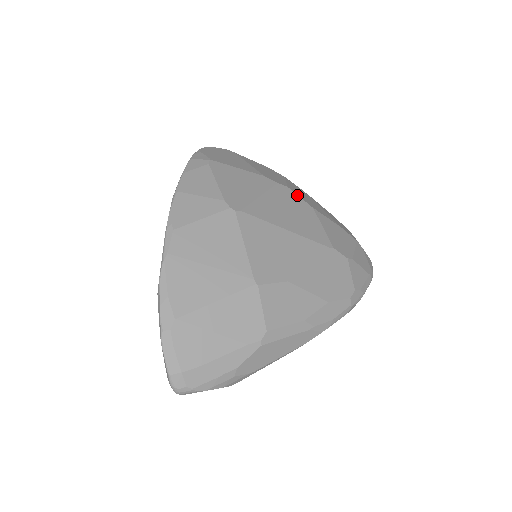
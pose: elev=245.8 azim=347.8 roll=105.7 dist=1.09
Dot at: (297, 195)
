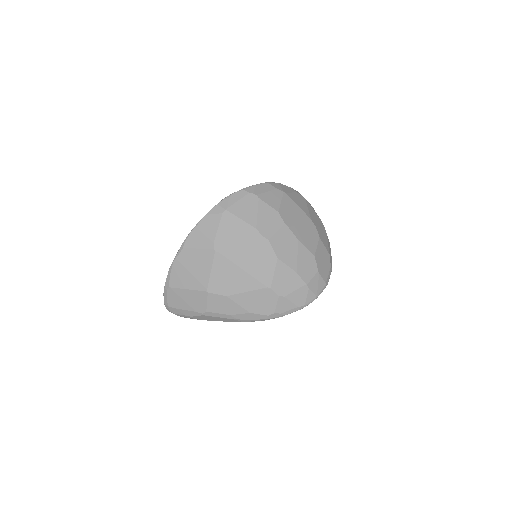
Dot at: (271, 247)
